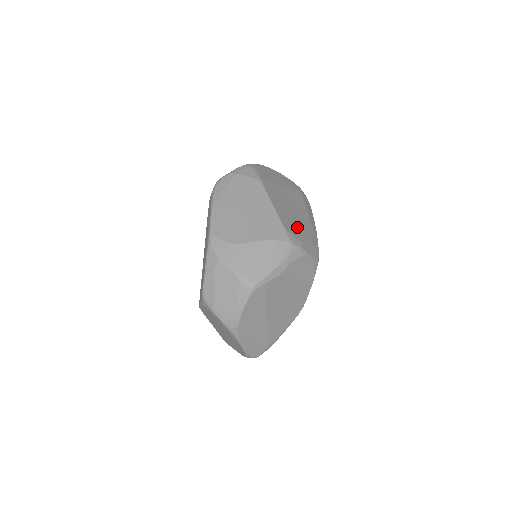
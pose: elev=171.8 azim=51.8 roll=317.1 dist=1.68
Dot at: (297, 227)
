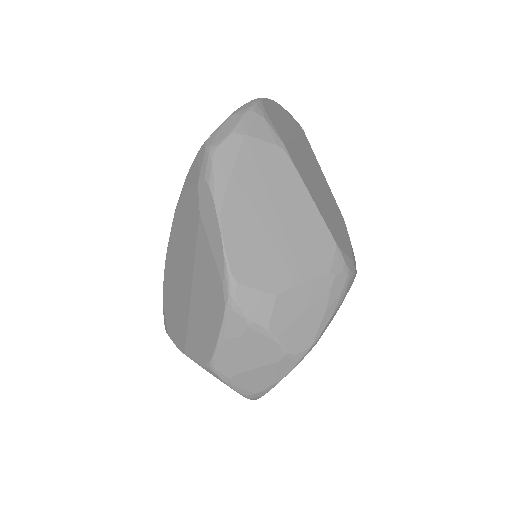
Dot at: (339, 228)
